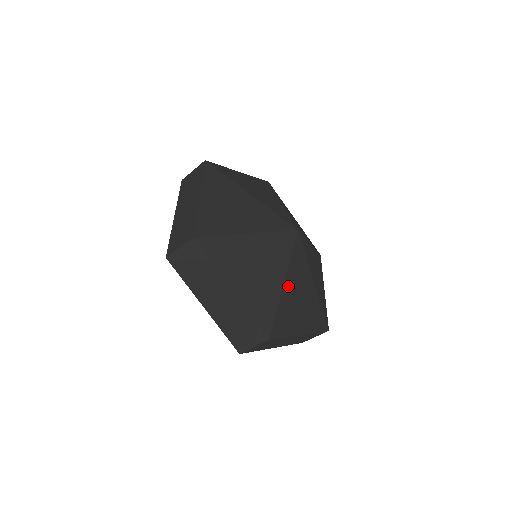
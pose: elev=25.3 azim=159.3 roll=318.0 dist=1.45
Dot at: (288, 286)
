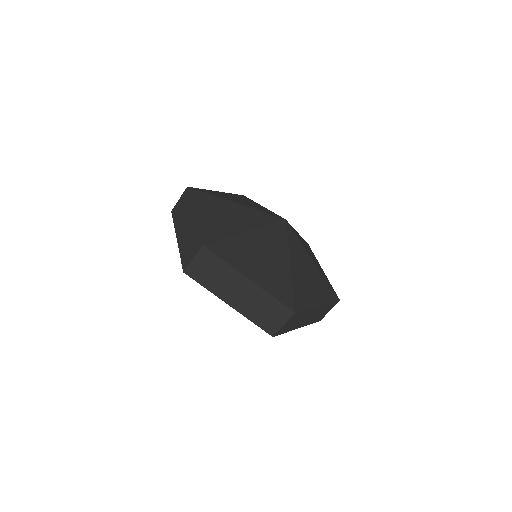
Dot at: (250, 237)
